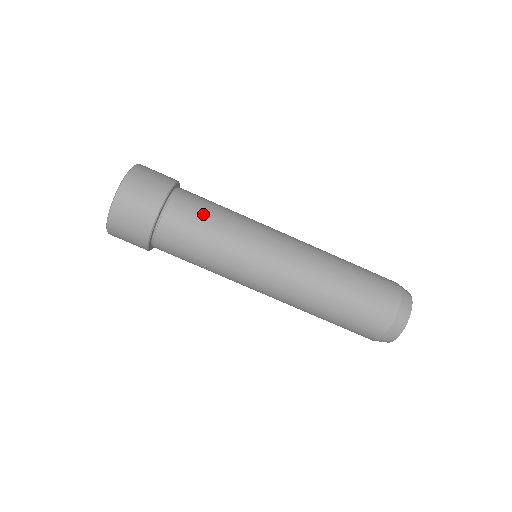
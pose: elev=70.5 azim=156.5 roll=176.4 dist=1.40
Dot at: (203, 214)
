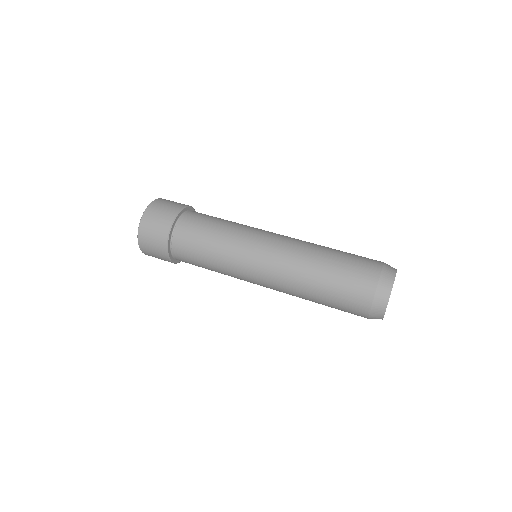
Dot at: (196, 250)
